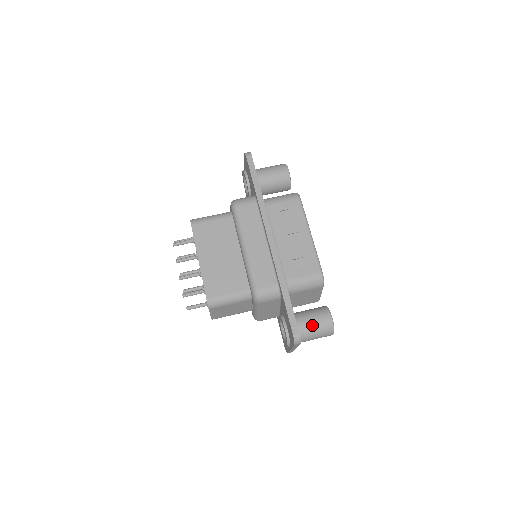
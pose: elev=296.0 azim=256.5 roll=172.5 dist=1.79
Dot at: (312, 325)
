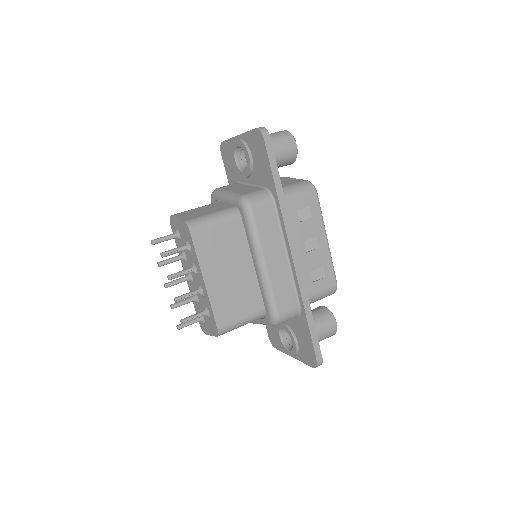
Dot at: (319, 335)
